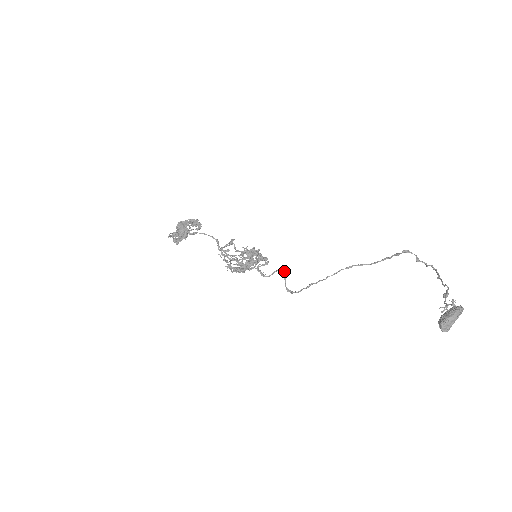
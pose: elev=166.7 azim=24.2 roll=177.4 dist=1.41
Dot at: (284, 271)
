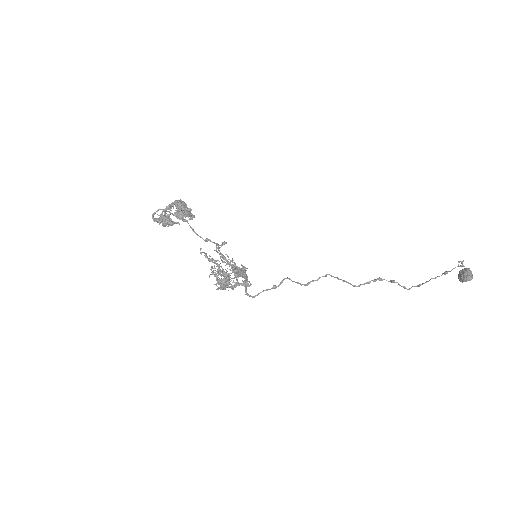
Dot at: occluded
